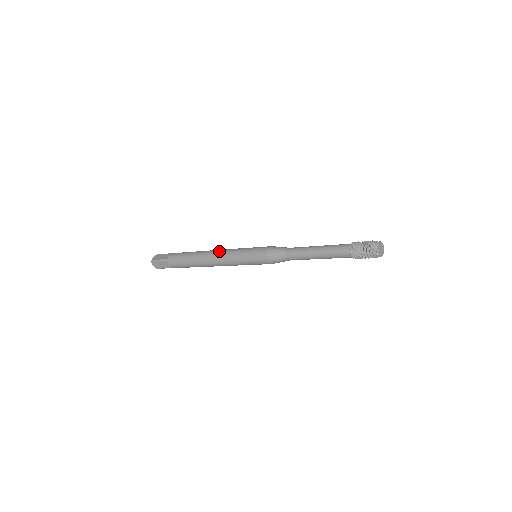
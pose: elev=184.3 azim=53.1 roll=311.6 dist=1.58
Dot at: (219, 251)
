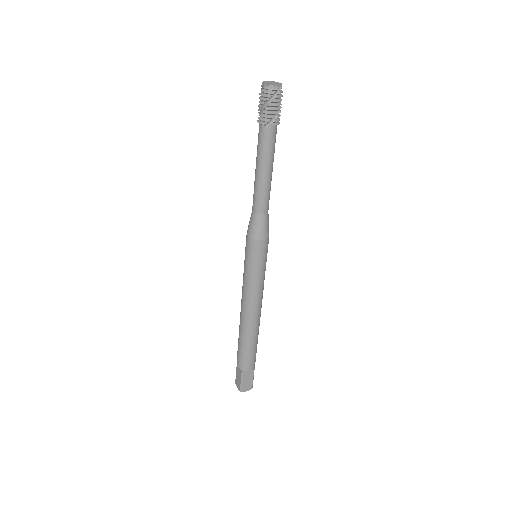
Dot at: occluded
